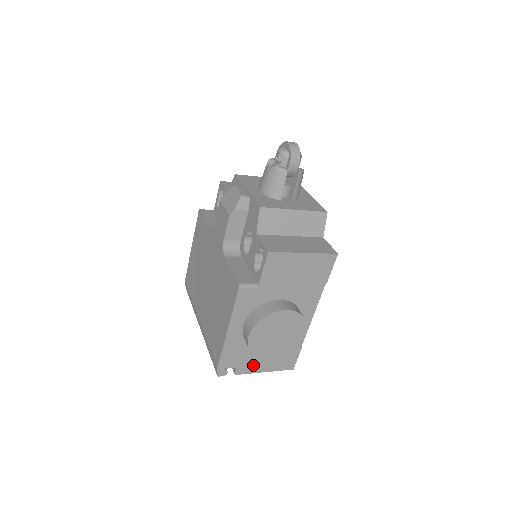
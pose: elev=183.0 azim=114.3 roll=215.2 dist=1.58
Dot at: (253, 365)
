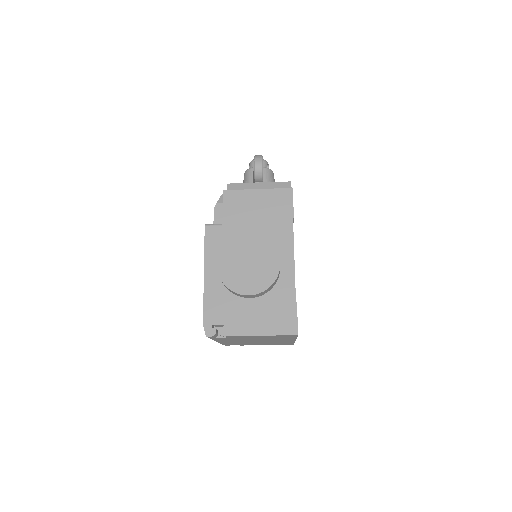
Dot at: (244, 323)
